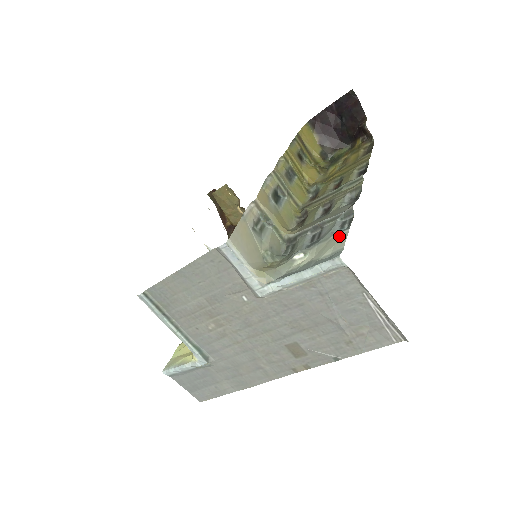
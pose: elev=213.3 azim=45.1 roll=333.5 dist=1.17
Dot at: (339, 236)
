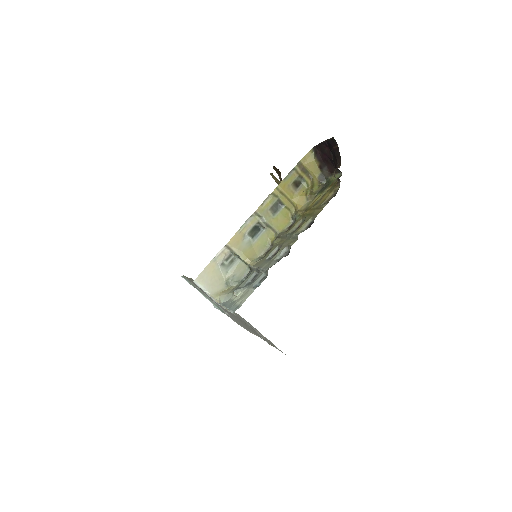
Dot at: (250, 292)
